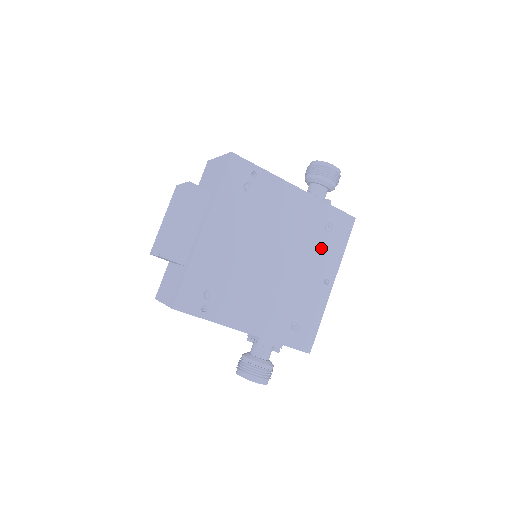
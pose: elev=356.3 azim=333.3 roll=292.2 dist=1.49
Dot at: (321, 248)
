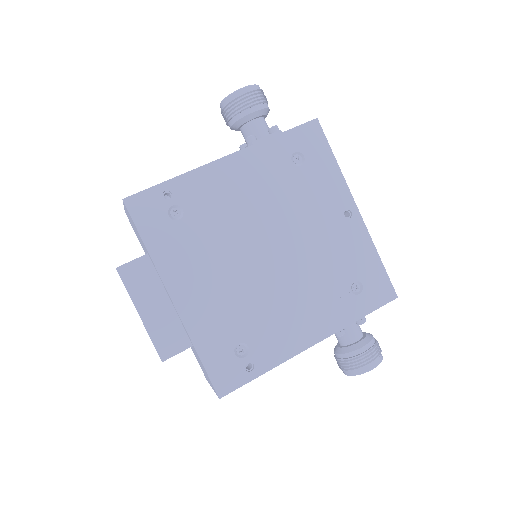
Dot at: (310, 188)
